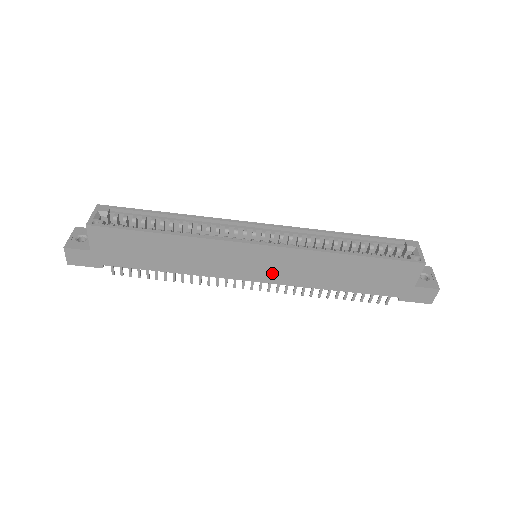
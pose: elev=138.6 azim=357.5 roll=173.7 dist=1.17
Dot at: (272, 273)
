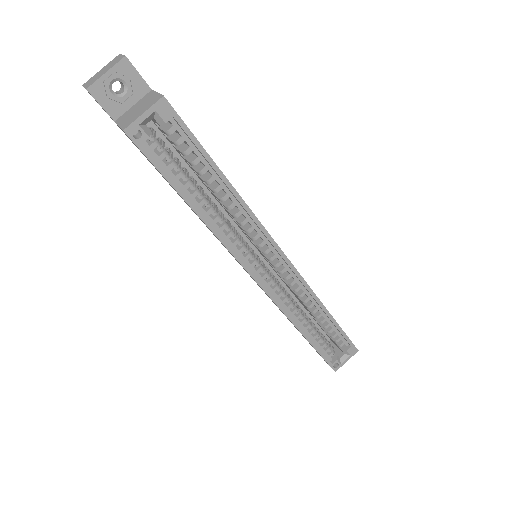
Dot at: occluded
